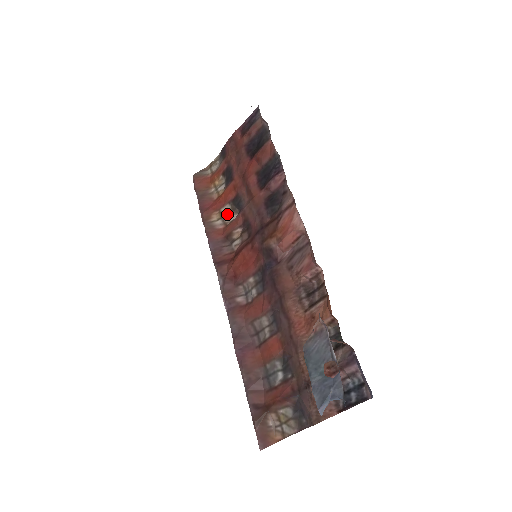
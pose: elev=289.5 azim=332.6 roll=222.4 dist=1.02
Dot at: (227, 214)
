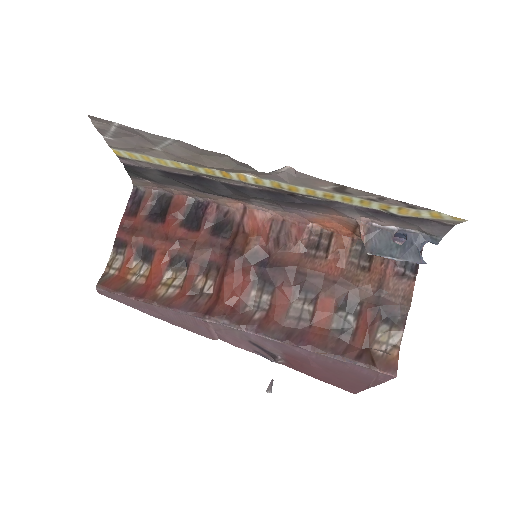
Dot at: (173, 279)
